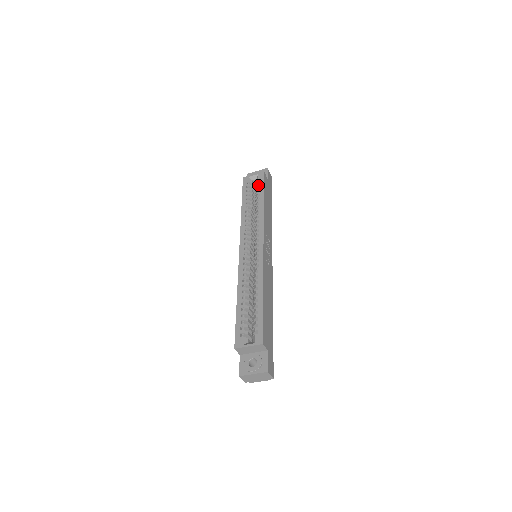
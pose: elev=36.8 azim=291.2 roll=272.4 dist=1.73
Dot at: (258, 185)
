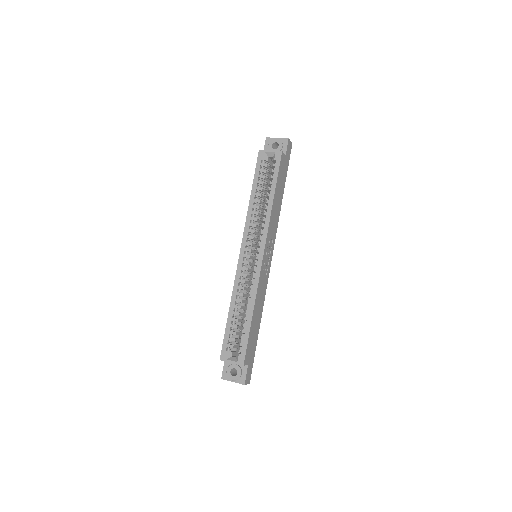
Dot at: (272, 170)
